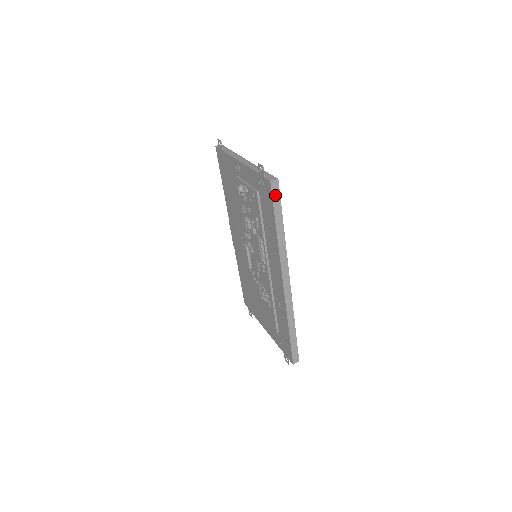
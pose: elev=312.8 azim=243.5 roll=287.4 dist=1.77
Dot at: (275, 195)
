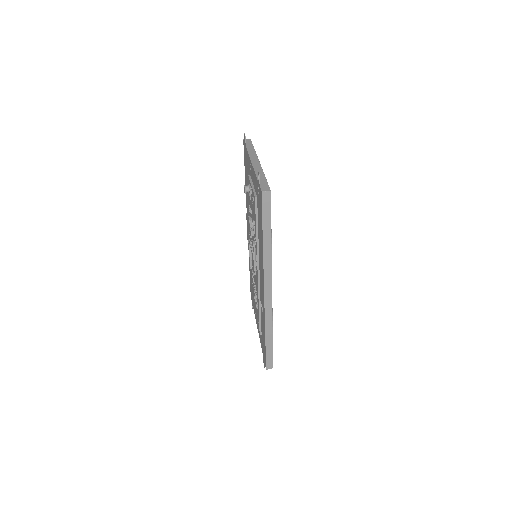
Dot at: (265, 206)
